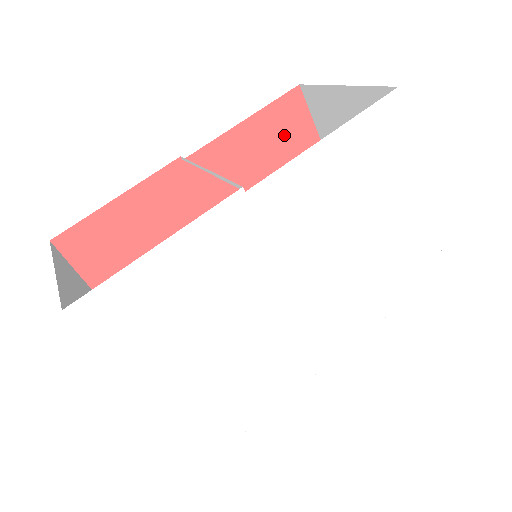
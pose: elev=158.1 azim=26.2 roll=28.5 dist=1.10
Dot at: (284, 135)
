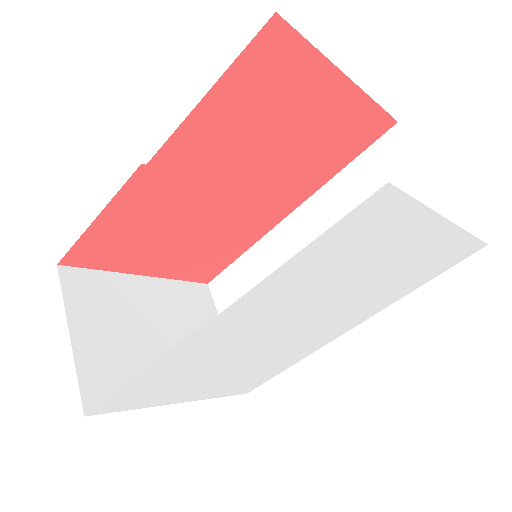
Dot at: (270, 82)
